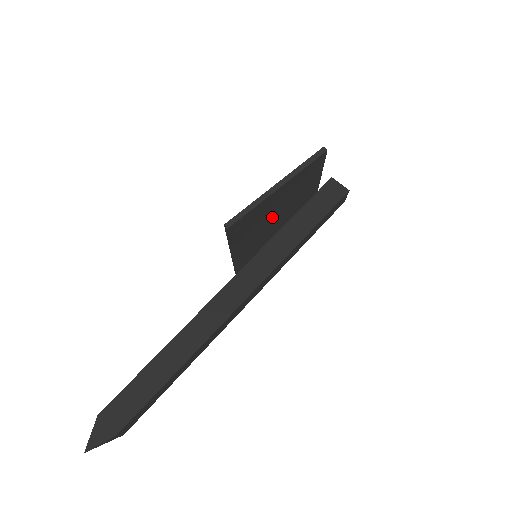
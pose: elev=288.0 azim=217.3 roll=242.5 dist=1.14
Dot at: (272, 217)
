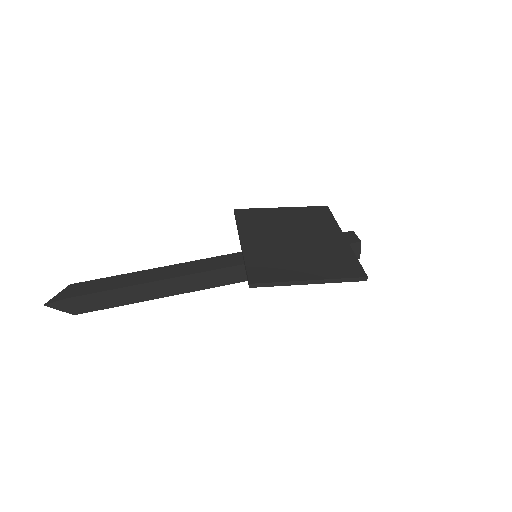
Dot at: occluded
